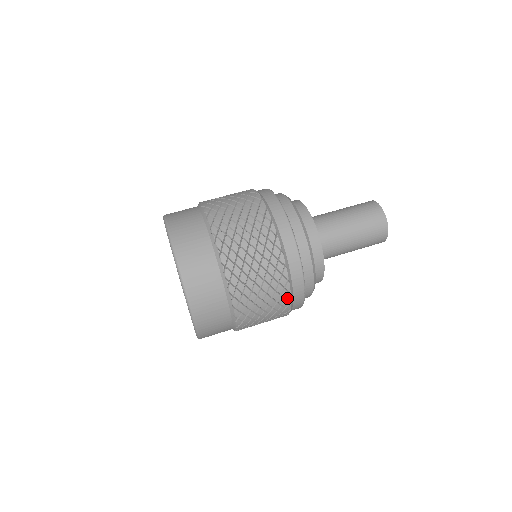
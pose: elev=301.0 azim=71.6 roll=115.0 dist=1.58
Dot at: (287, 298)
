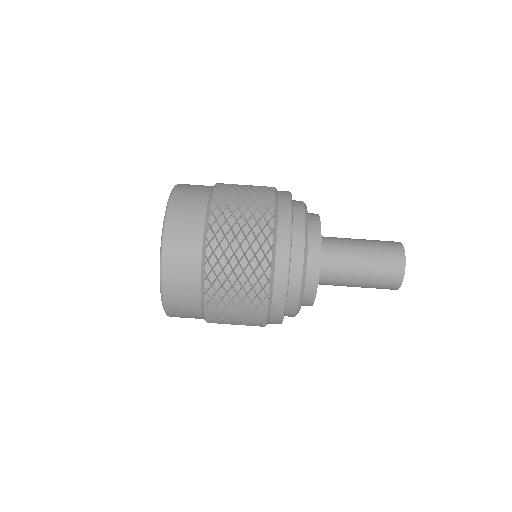
Dot at: (265, 288)
